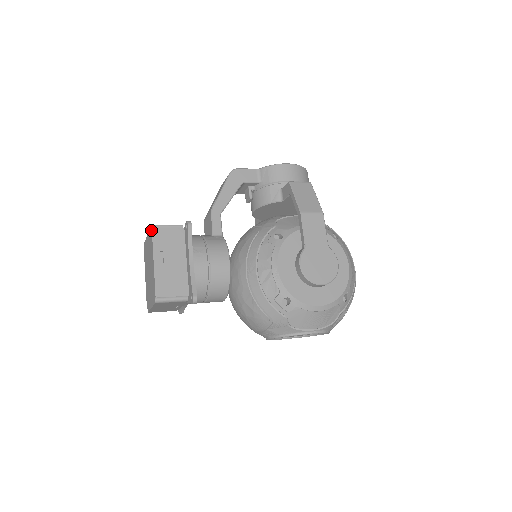
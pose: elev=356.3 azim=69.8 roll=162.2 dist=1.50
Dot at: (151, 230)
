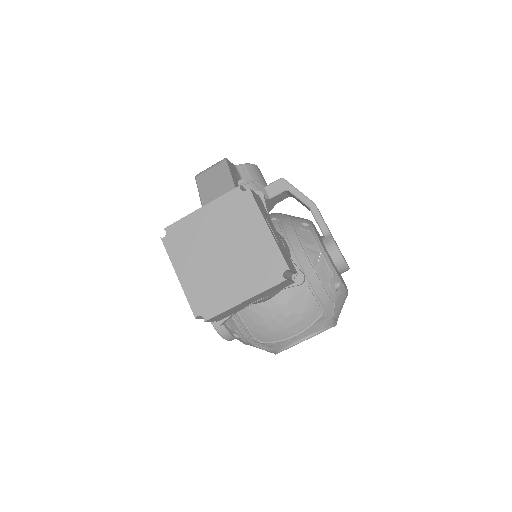
Dot at: (246, 190)
